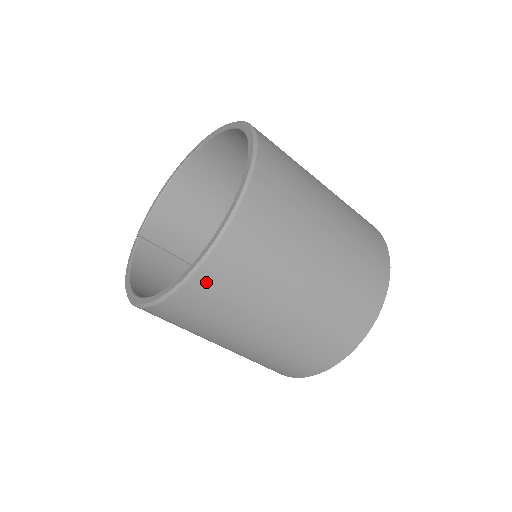
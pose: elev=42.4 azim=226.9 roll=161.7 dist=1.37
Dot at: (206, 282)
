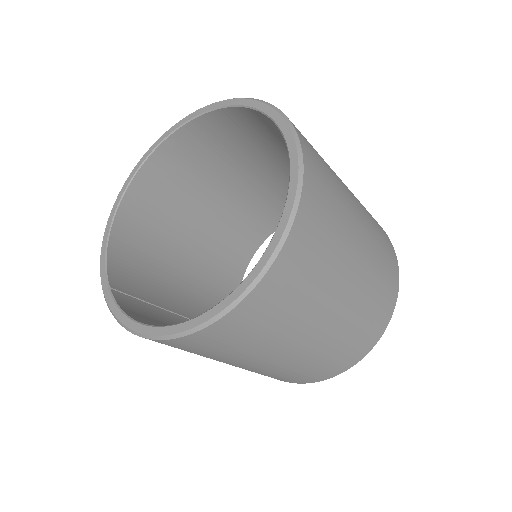
Dot at: (303, 232)
